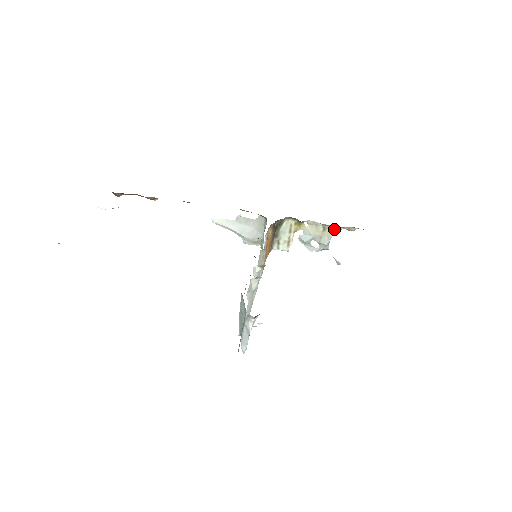
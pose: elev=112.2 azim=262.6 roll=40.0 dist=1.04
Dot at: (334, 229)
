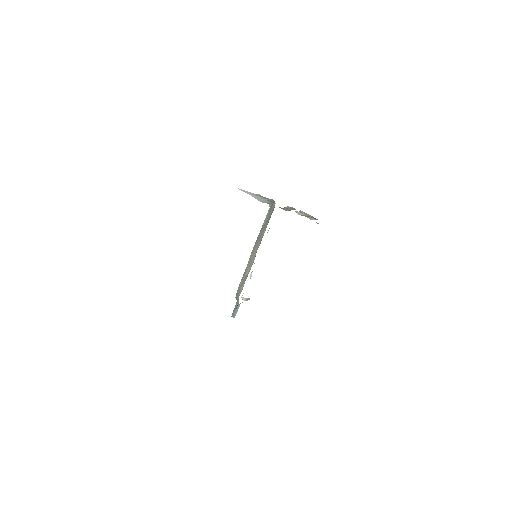
Dot at: occluded
